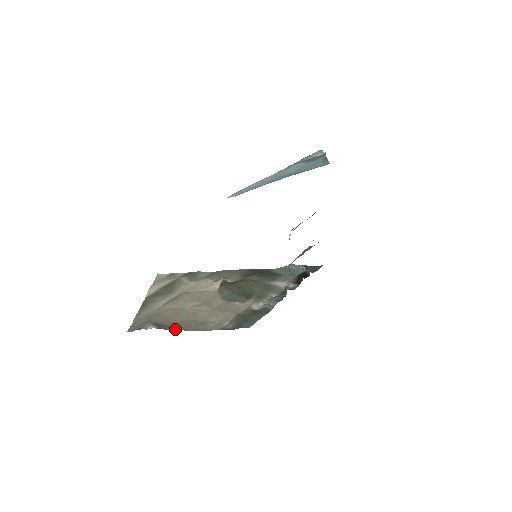
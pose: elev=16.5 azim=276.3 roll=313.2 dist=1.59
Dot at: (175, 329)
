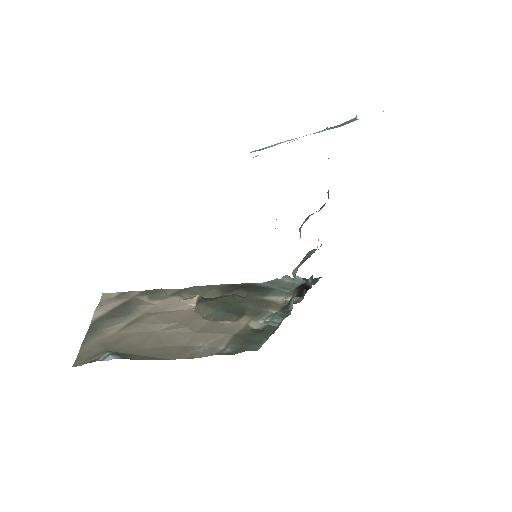
Dot at: (148, 358)
